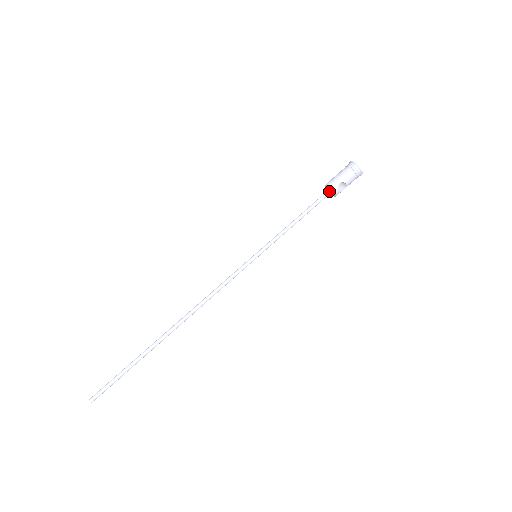
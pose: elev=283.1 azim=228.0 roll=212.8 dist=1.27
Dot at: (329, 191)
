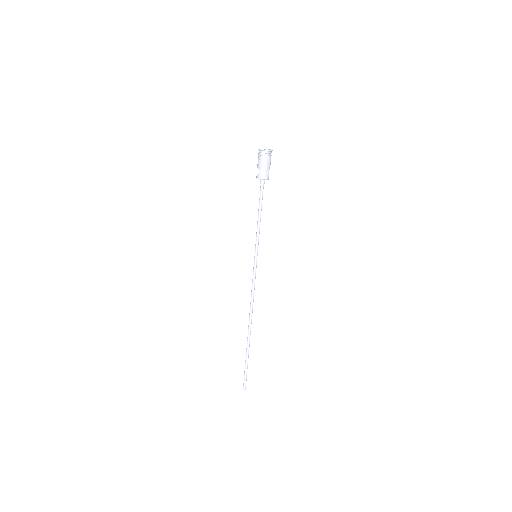
Dot at: (264, 181)
